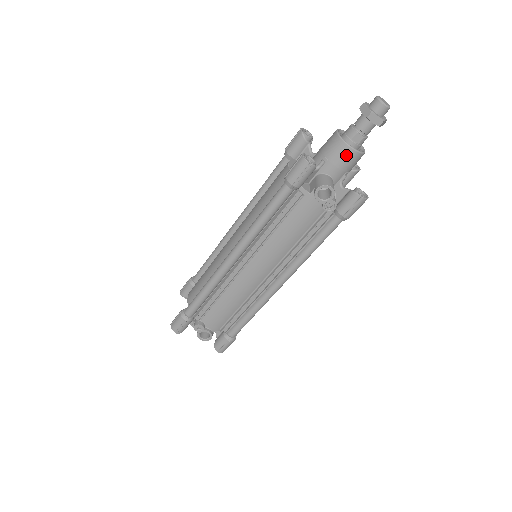
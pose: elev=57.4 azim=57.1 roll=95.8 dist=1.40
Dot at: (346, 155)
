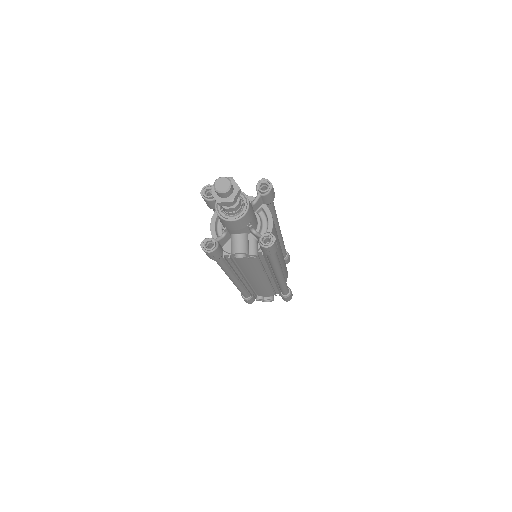
Dot at: (233, 224)
